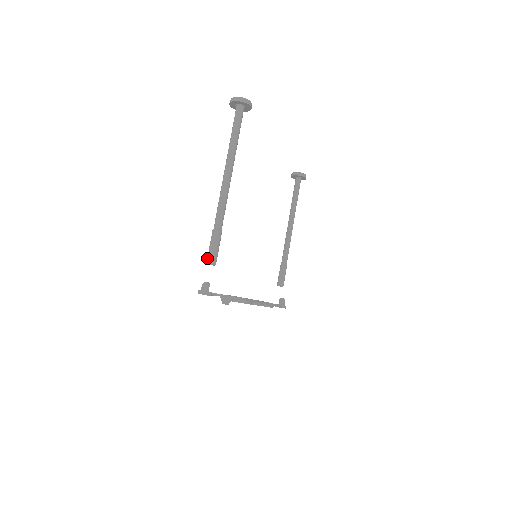
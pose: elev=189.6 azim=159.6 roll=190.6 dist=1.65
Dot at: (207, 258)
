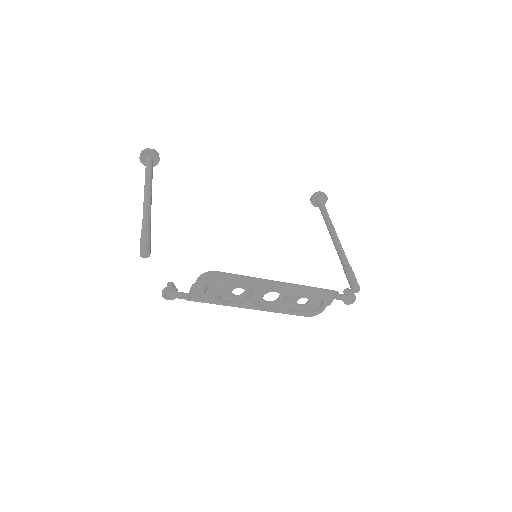
Dot at: (140, 253)
